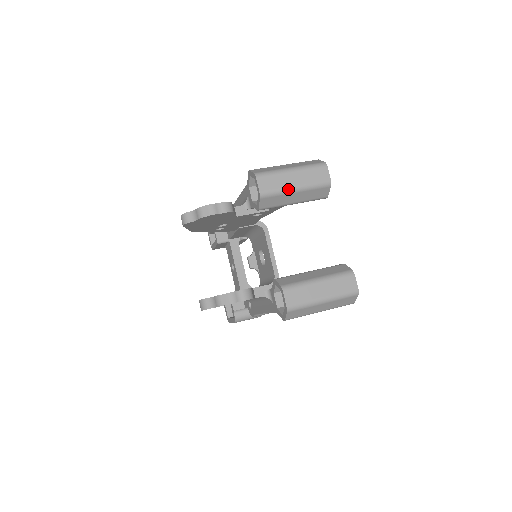
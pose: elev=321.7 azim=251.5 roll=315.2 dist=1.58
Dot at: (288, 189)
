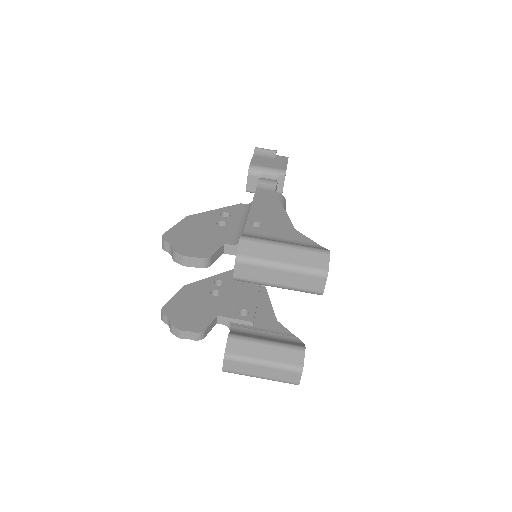
Dot at: (268, 284)
